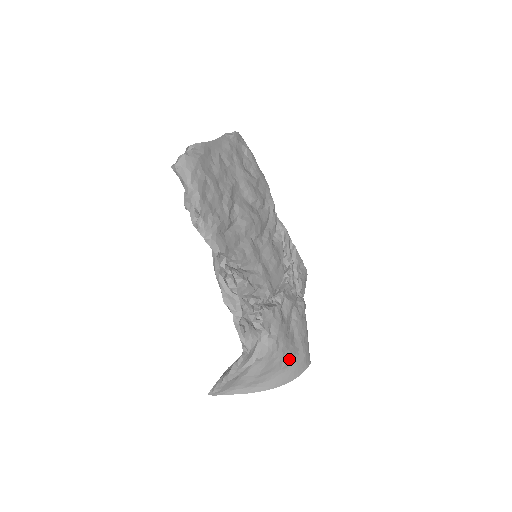
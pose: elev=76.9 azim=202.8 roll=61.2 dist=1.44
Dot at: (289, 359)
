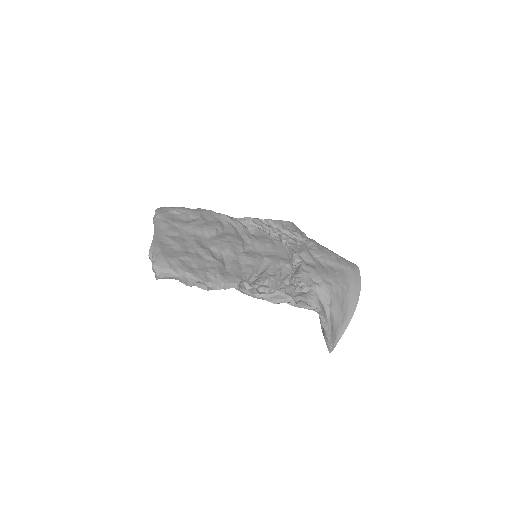
Dot at: (344, 281)
